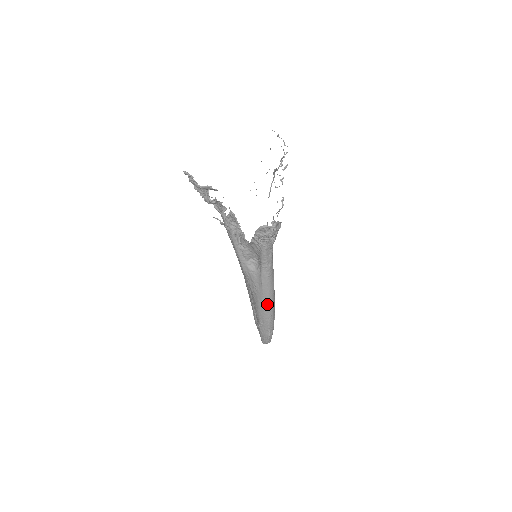
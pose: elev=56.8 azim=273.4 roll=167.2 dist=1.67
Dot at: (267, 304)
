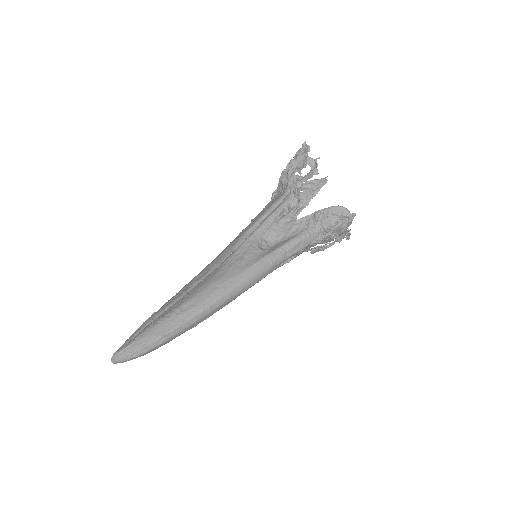
Dot at: (228, 289)
